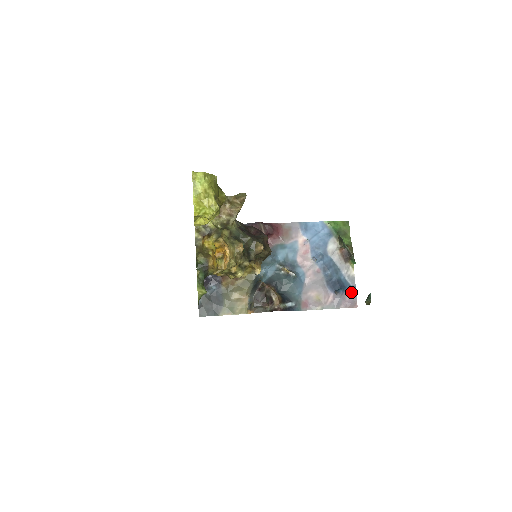
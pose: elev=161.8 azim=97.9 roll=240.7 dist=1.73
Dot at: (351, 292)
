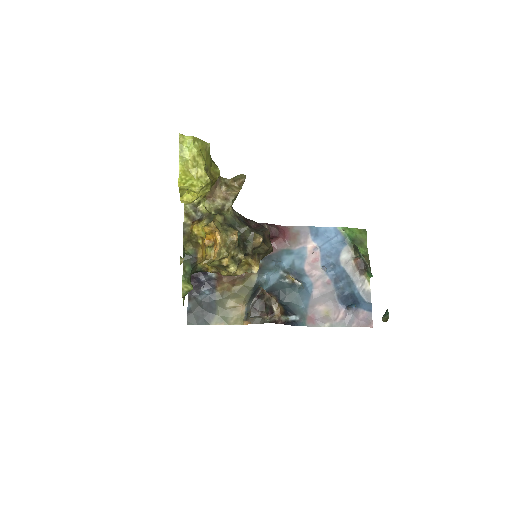
Dot at: (366, 309)
